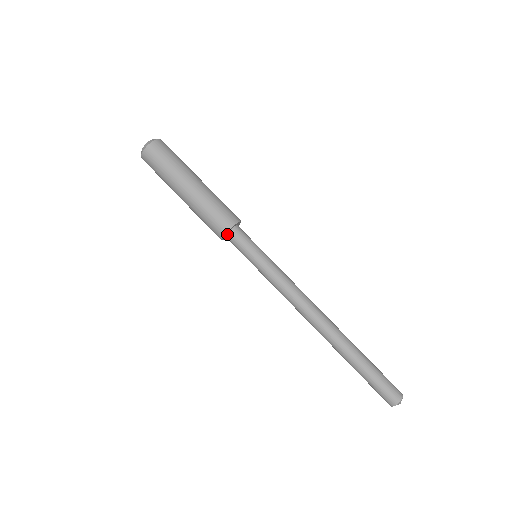
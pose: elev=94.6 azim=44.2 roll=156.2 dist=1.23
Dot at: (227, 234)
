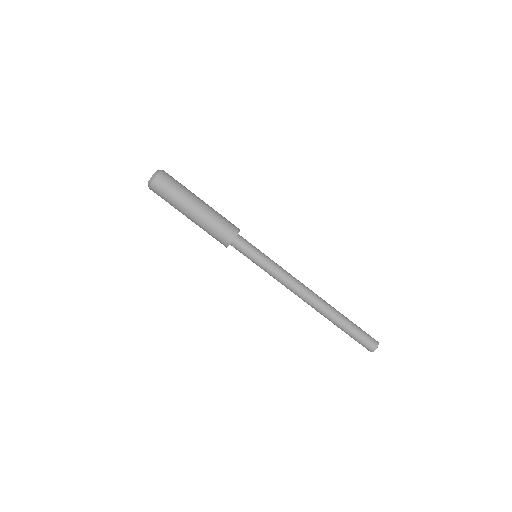
Dot at: (230, 244)
